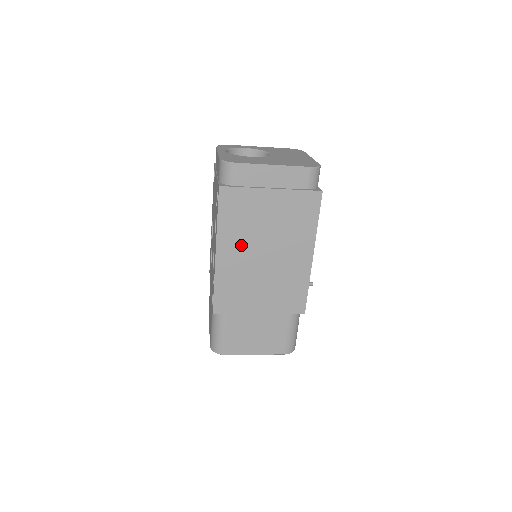
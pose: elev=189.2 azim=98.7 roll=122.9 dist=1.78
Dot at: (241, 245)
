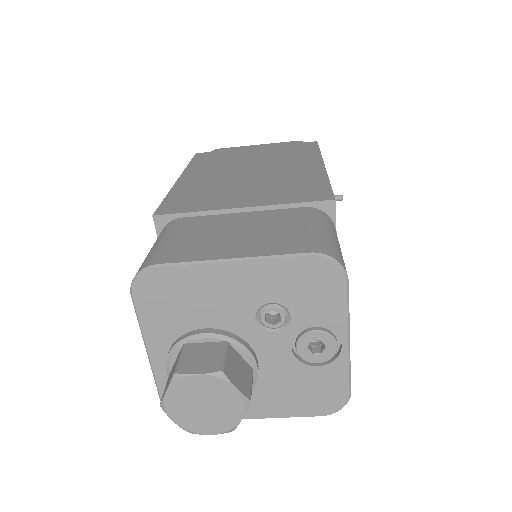
Dot at: (216, 171)
